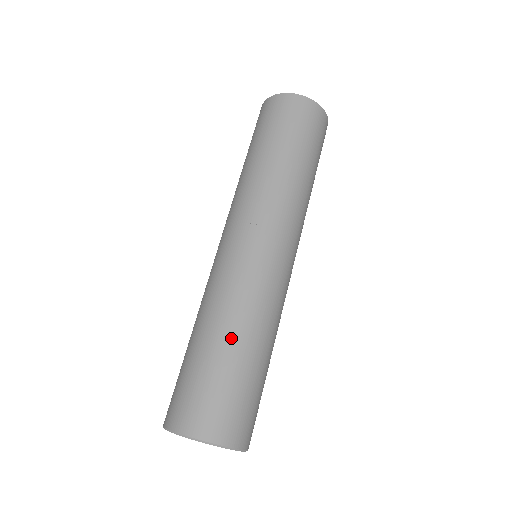
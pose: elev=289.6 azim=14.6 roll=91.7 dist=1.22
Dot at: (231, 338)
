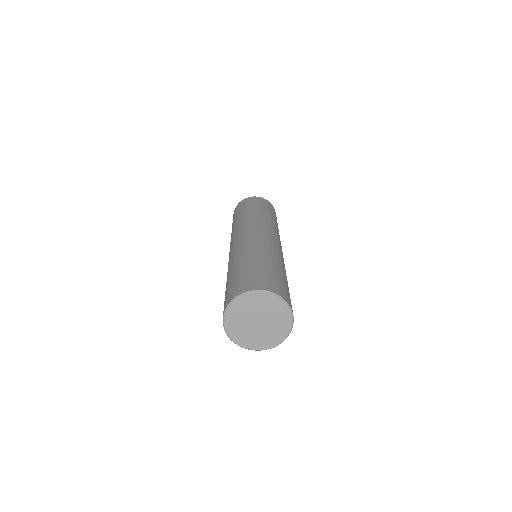
Dot at: (238, 263)
